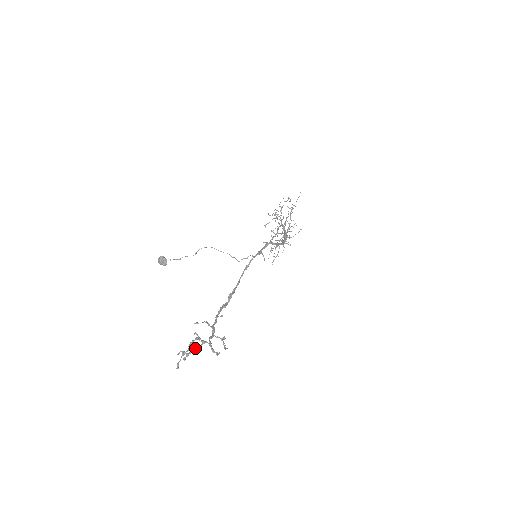
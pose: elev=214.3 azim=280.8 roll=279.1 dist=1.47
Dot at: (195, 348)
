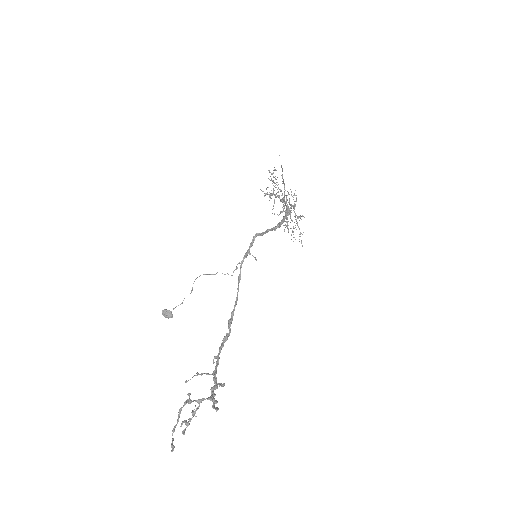
Dot at: (193, 412)
